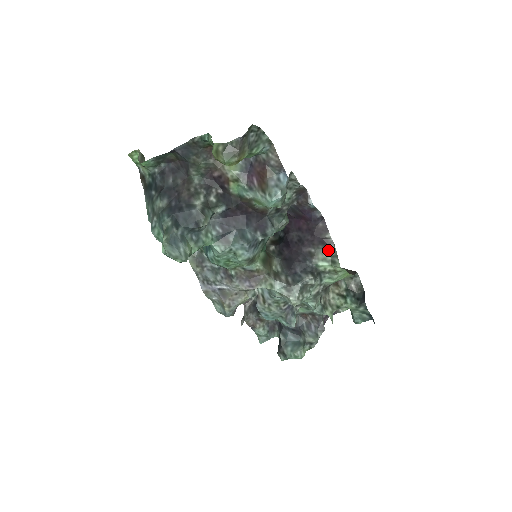
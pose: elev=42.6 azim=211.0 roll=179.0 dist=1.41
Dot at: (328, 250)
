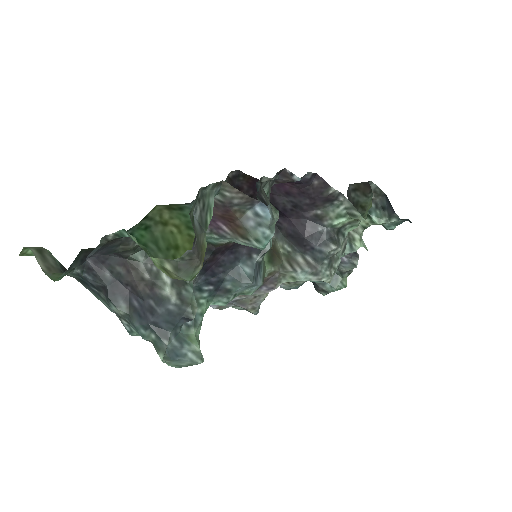
Dot at: (338, 204)
